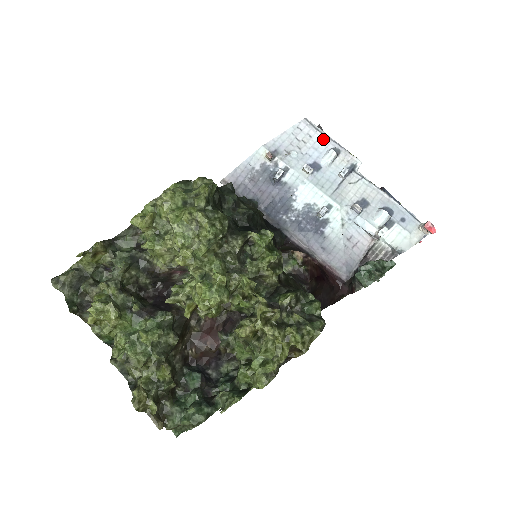
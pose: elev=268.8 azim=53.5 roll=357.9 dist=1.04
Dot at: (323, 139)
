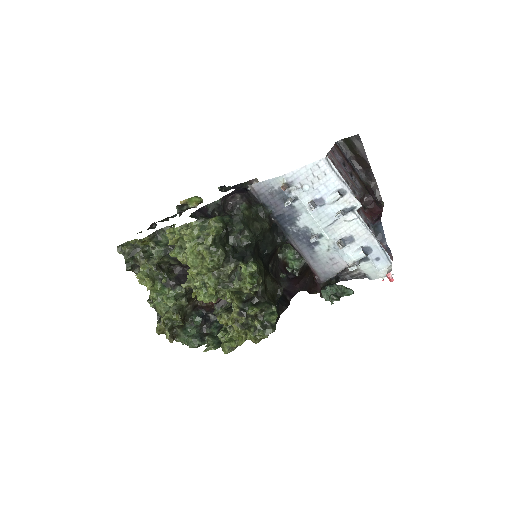
Dot at: (336, 179)
